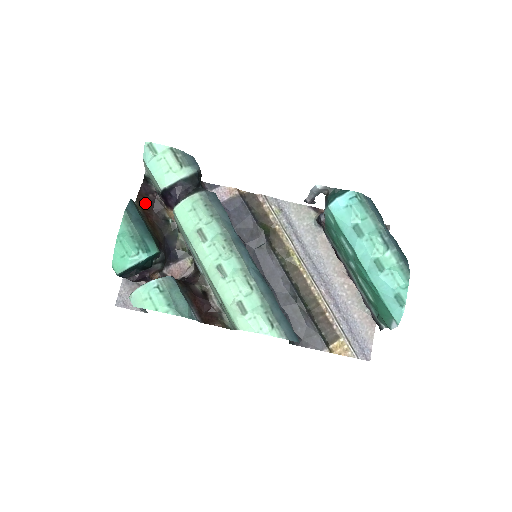
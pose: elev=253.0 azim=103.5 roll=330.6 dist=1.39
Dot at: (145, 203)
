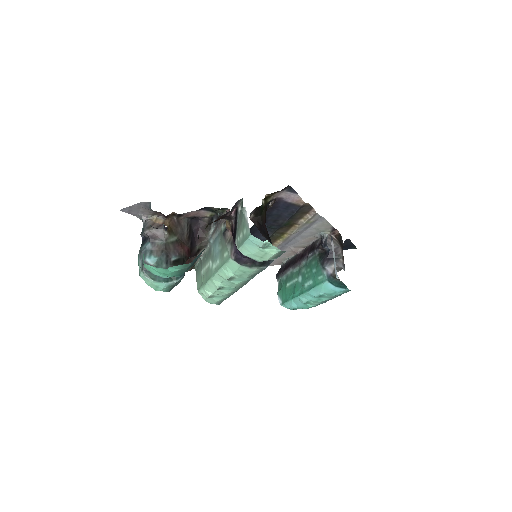
Dot at: occluded
